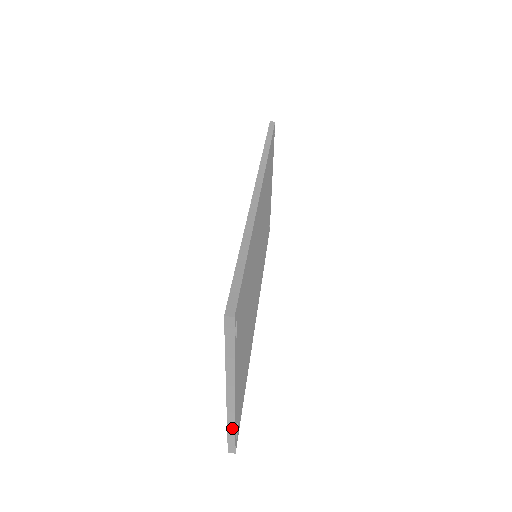
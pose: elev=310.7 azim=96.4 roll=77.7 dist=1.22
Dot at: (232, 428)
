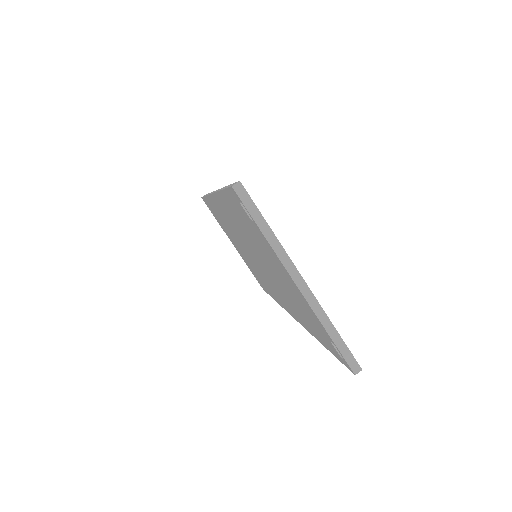
Dot at: (333, 331)
